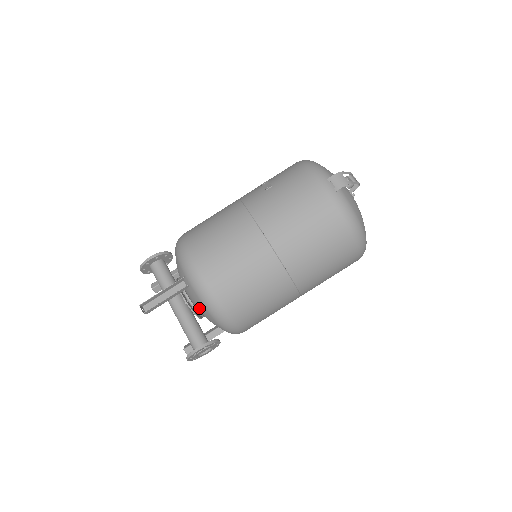
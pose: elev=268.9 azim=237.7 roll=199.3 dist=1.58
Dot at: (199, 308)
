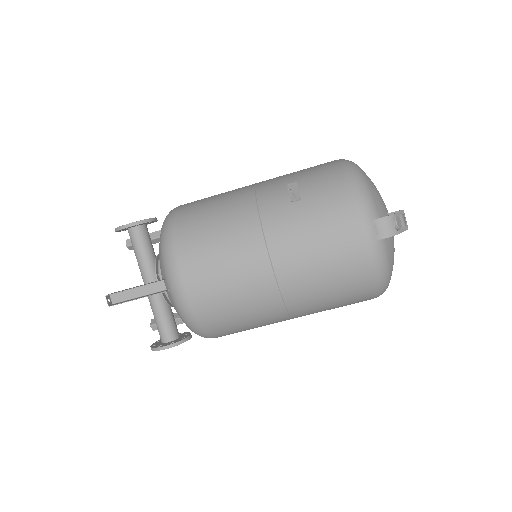
Dot at: occluded
